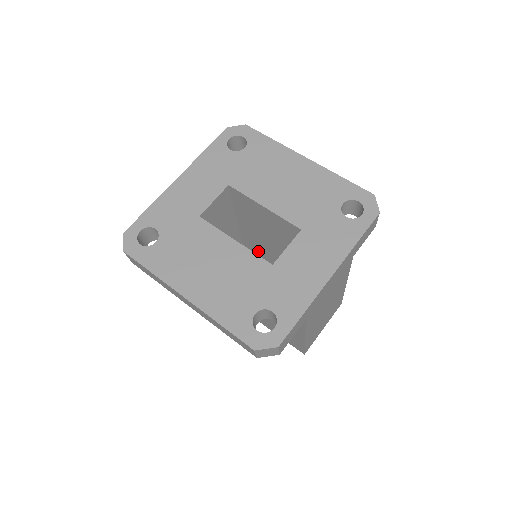
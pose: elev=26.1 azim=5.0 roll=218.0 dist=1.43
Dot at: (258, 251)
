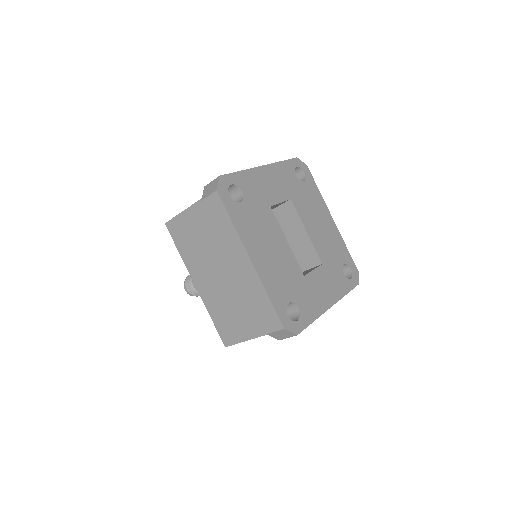
Dot at: occluded
